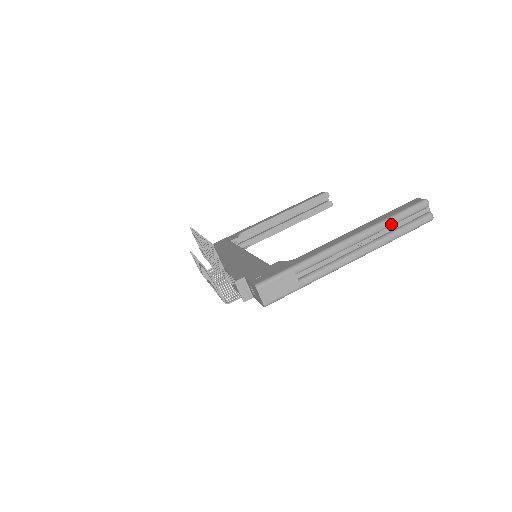
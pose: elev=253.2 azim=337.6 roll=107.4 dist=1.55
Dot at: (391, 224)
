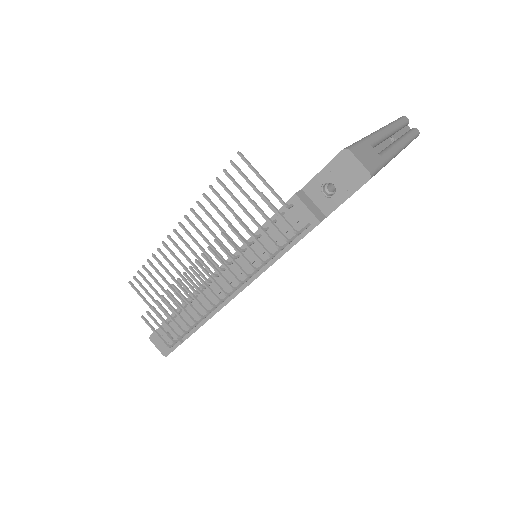
Dot at: (400, 125)
